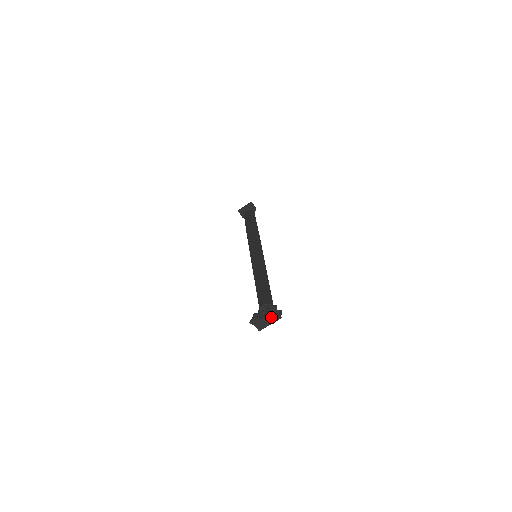
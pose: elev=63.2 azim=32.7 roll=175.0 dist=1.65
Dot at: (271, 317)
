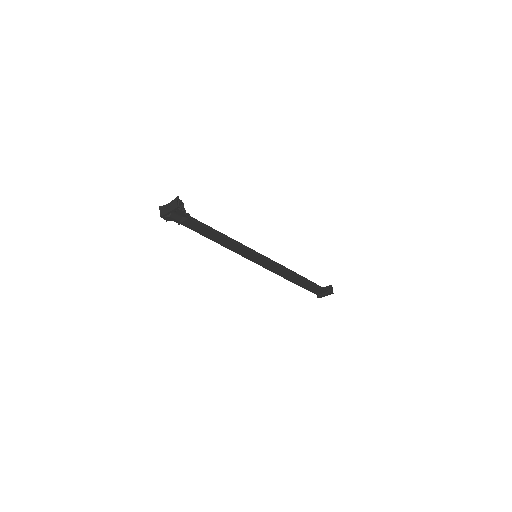
Dot at: (172, 205)
